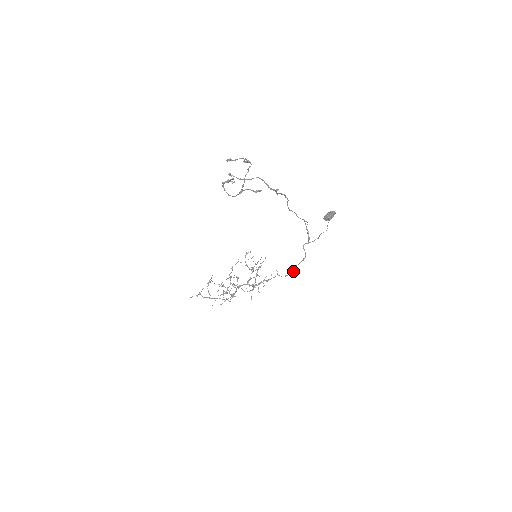
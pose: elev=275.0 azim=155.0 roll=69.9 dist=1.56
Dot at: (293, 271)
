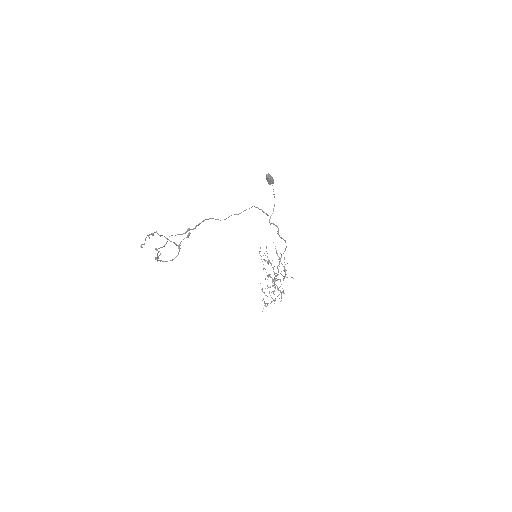
Dot at: occluded
